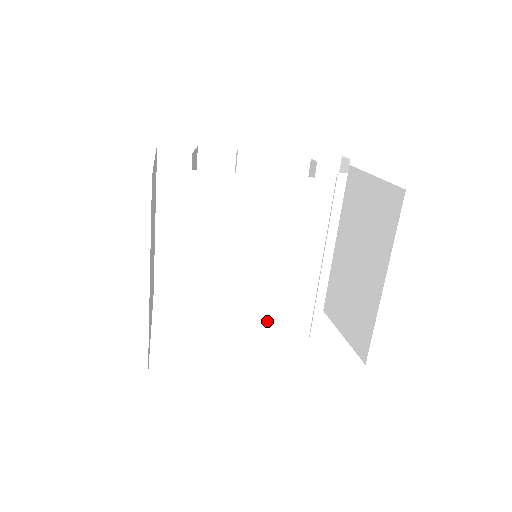
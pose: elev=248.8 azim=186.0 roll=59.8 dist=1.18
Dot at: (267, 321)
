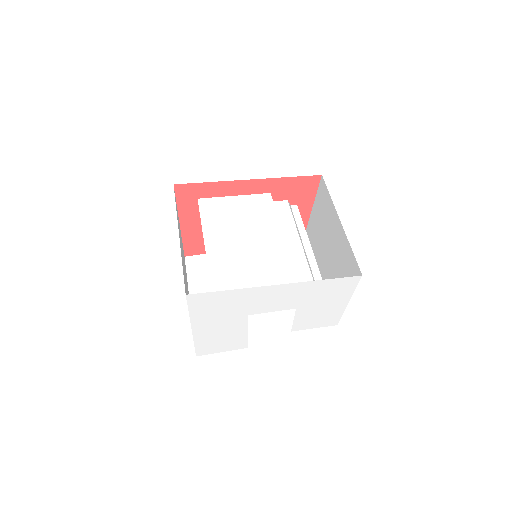
Dot at: (273, 274)
